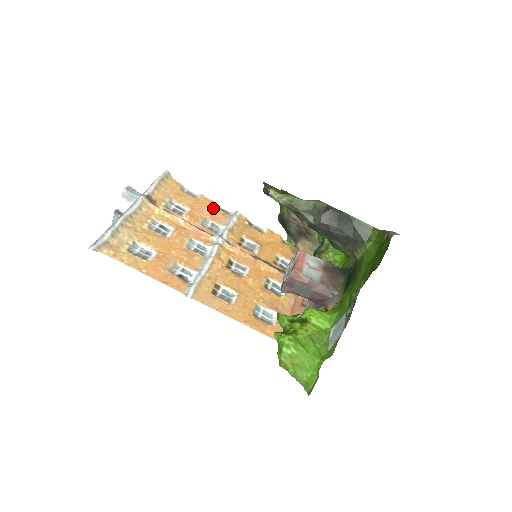
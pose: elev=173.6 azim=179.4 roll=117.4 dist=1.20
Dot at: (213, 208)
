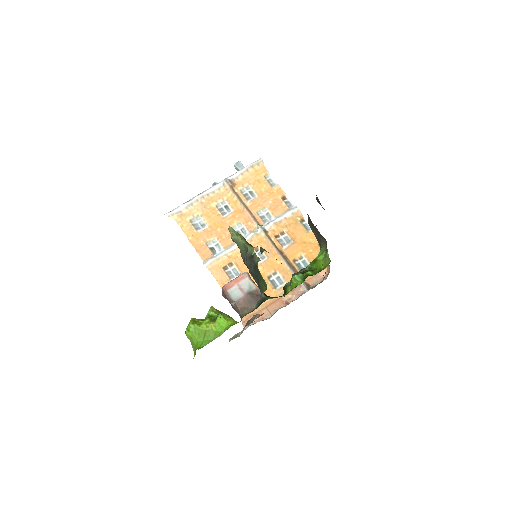
Dot at: (279, 199)
